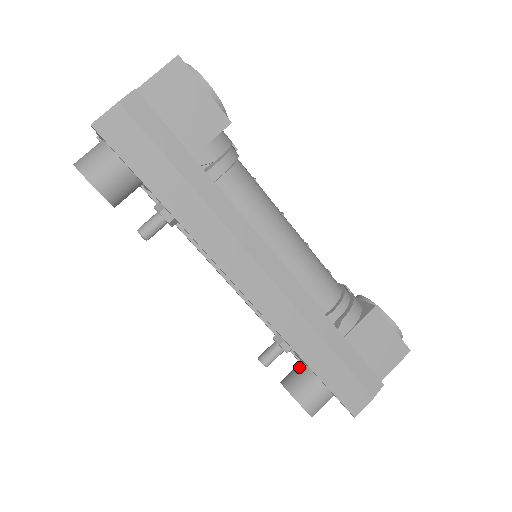
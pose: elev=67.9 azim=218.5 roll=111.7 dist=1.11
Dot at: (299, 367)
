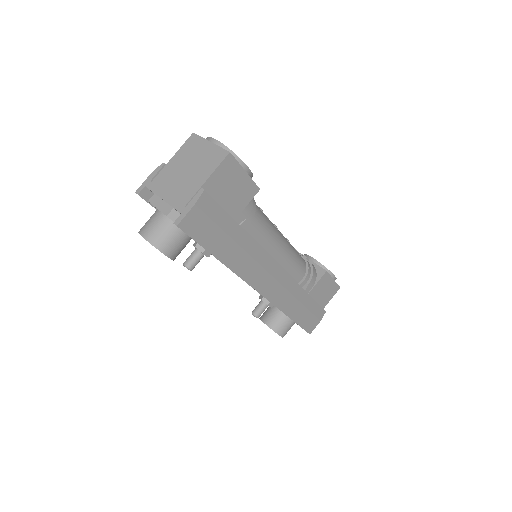
Dot at: (274, 310)
